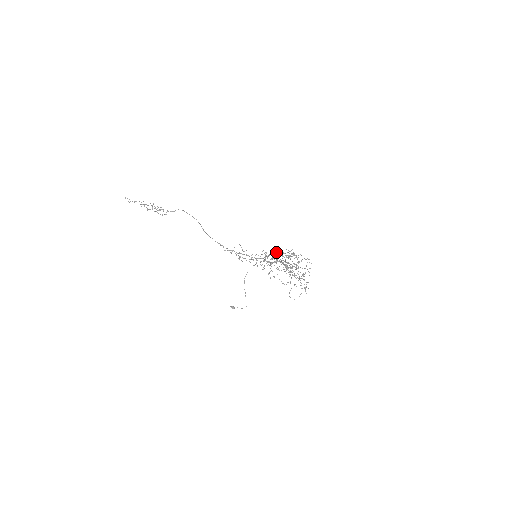
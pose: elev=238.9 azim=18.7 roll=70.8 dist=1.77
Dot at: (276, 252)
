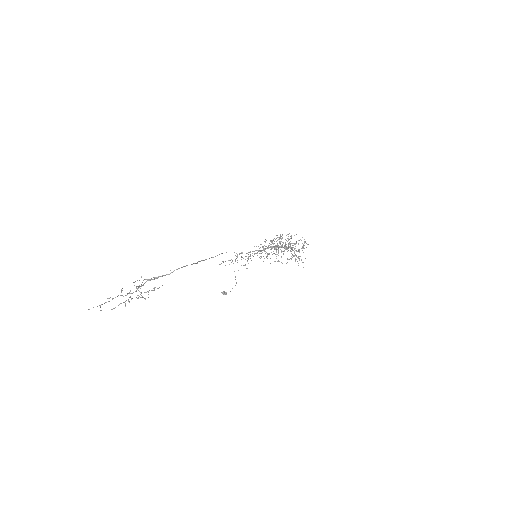
Dot at: occluded
